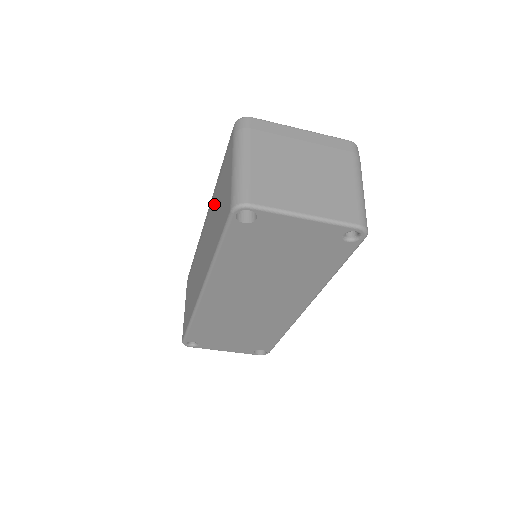
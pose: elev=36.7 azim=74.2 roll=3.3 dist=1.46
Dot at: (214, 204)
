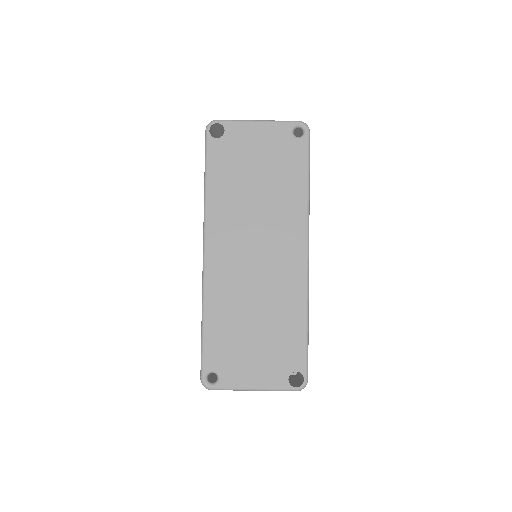
Dot at: occluded
